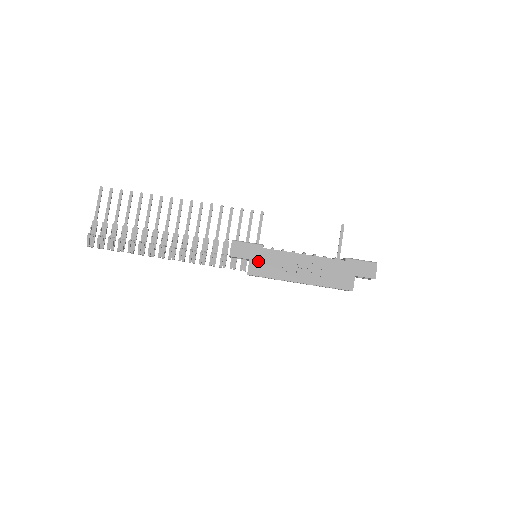
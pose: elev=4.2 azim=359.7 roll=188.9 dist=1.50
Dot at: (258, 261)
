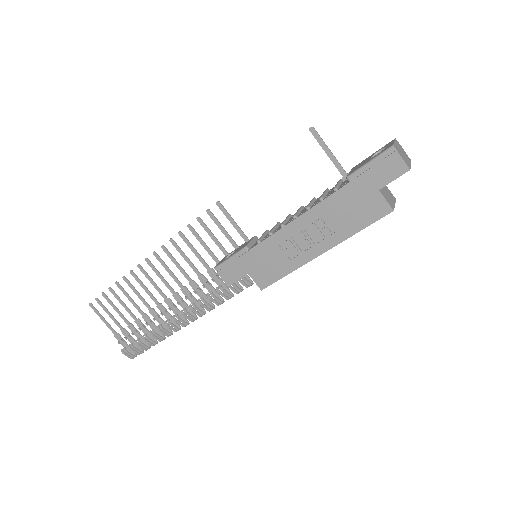
Dot at: (257, 269)
